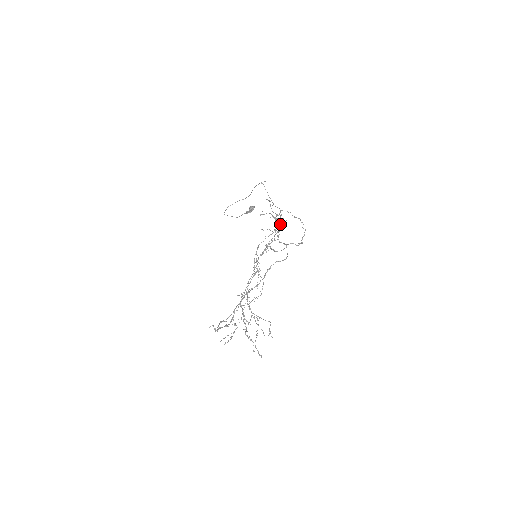
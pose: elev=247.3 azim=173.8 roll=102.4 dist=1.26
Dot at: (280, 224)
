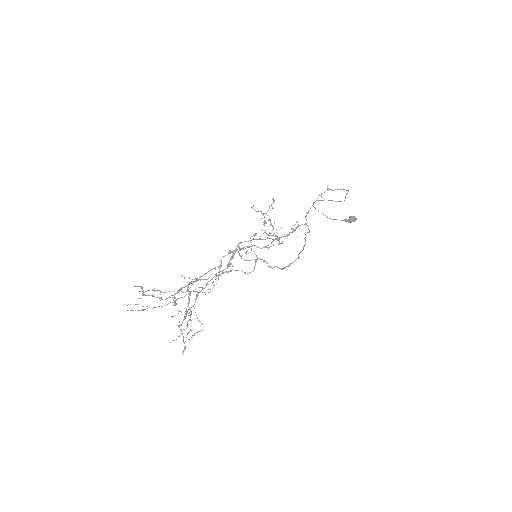
Dot at: (270, 233)
